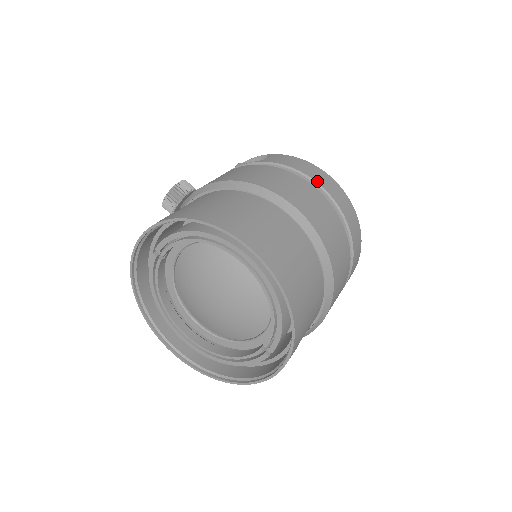
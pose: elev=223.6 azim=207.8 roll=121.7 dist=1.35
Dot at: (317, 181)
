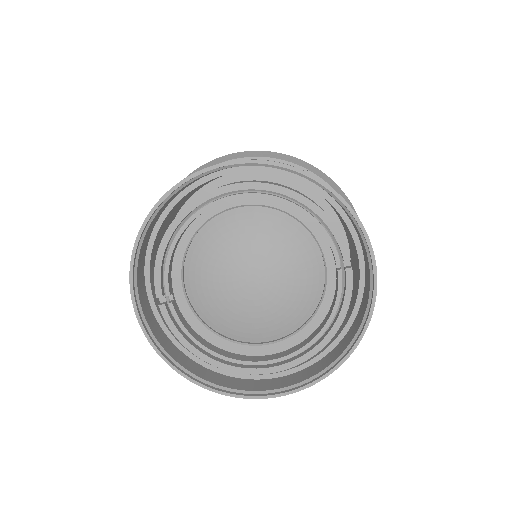
Dot at: occluded
